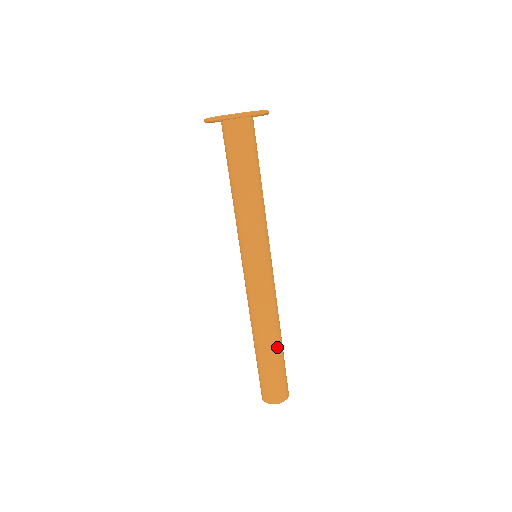
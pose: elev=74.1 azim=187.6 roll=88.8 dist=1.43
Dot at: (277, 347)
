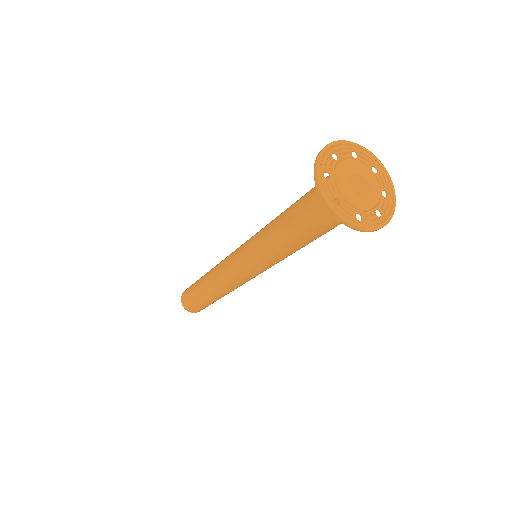
Dot at: occluded
